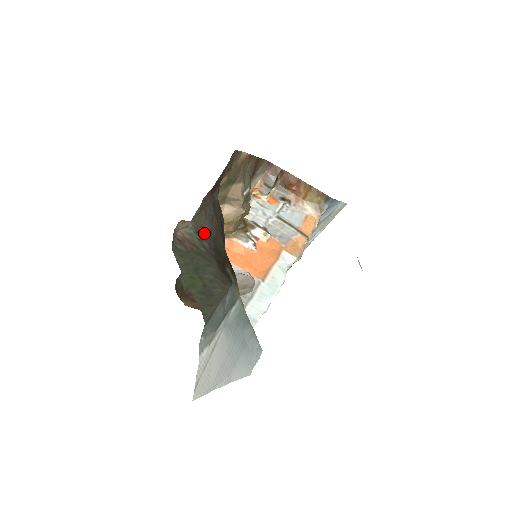
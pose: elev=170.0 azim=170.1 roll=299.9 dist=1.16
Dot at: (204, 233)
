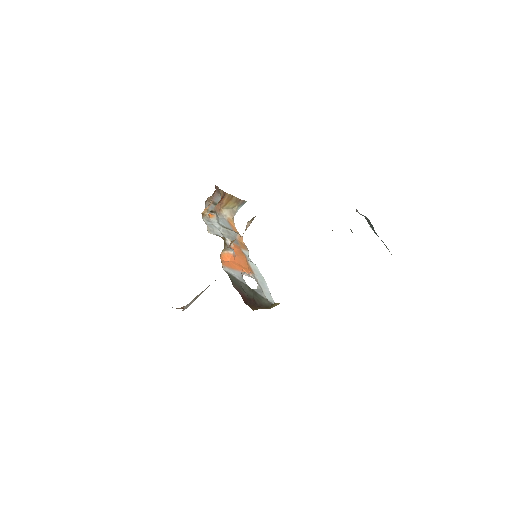
Dot at: occluded
